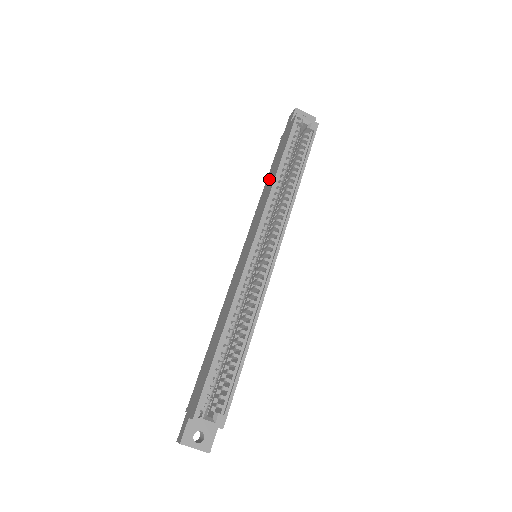
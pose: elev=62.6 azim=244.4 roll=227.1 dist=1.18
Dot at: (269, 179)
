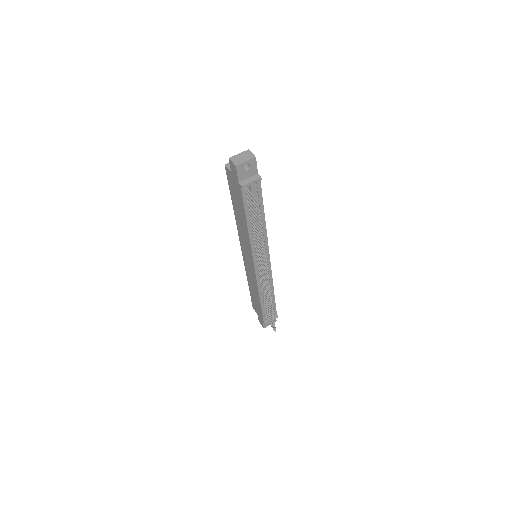
Dot at: (255, 294)
